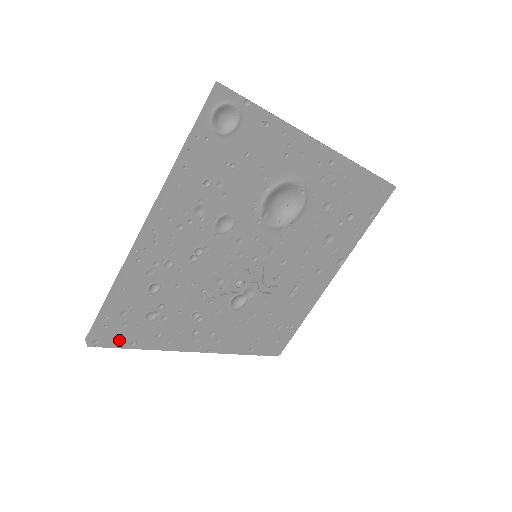
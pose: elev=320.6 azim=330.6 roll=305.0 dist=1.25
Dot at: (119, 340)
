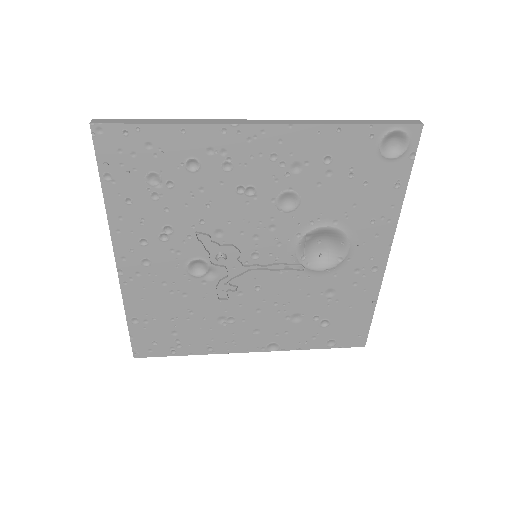
Dot at: (109, 158)
